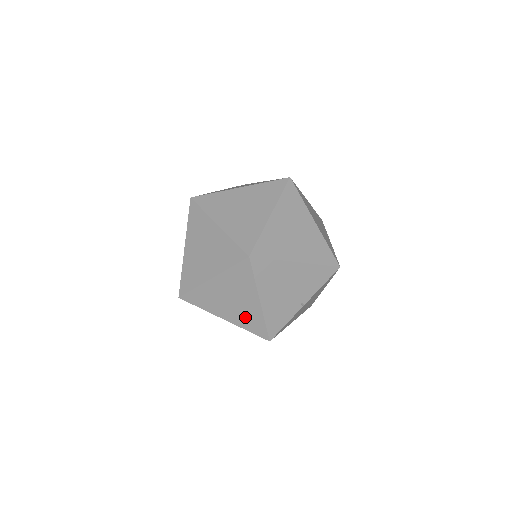
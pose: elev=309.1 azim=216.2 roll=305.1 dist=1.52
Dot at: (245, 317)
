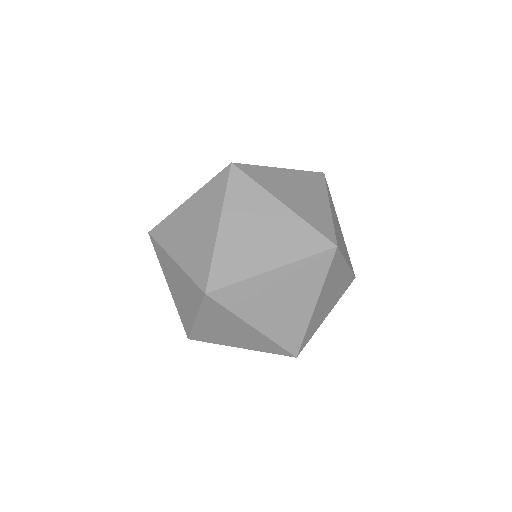
Dot at: occluded
